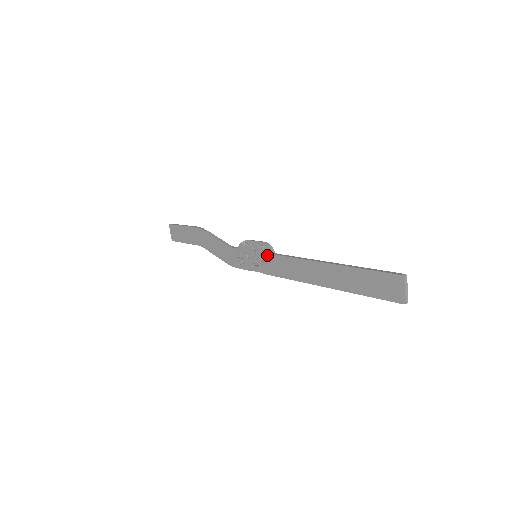
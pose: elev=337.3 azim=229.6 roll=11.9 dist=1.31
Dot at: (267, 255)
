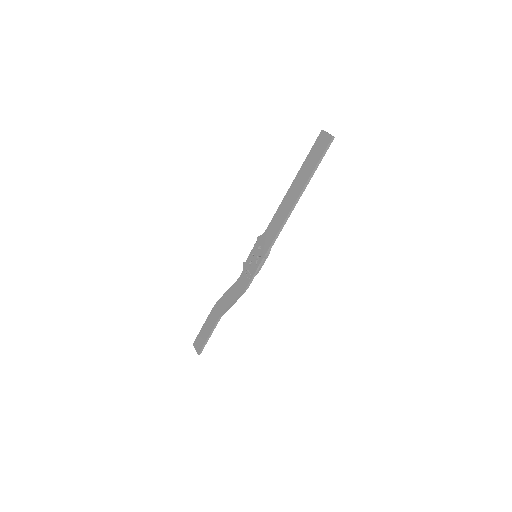
Dot at: (261, 240)
